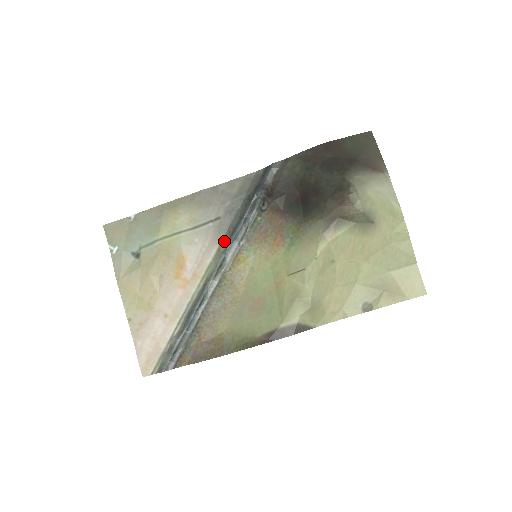
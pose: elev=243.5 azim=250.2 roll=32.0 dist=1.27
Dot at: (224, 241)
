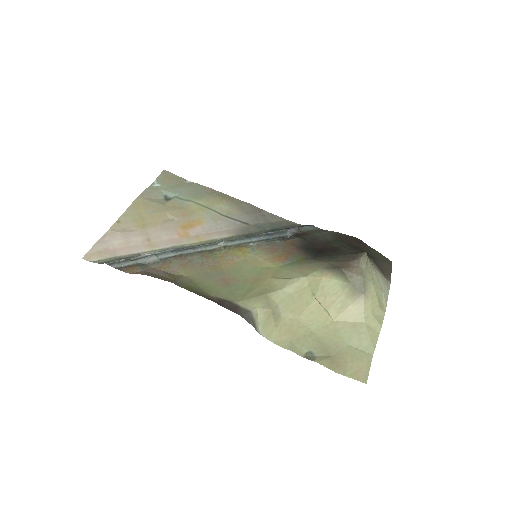
Dot at: (239, 236)
